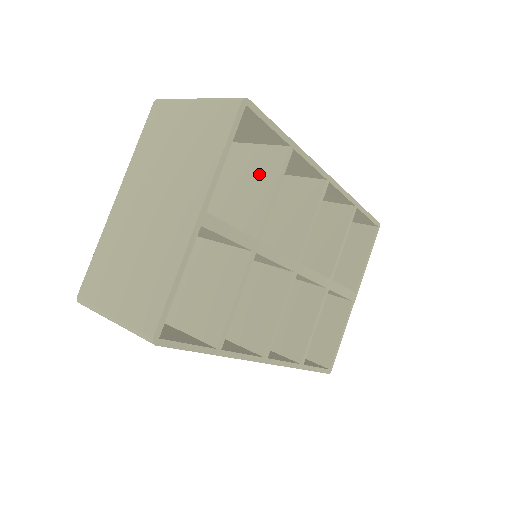
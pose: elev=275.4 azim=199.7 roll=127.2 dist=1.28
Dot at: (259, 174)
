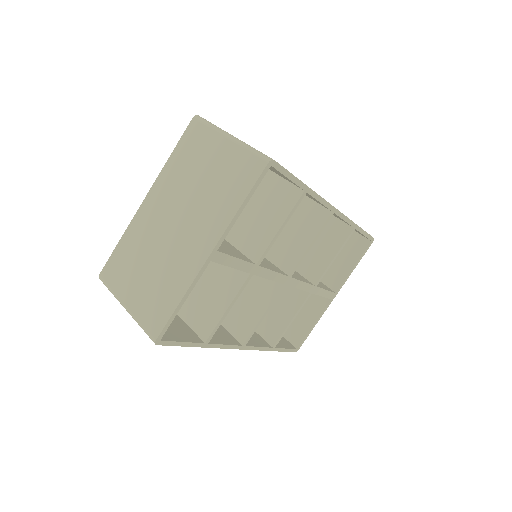
Dot at: (272, 205)
